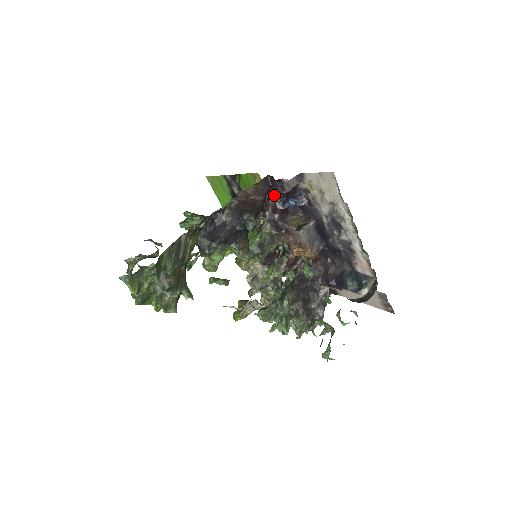
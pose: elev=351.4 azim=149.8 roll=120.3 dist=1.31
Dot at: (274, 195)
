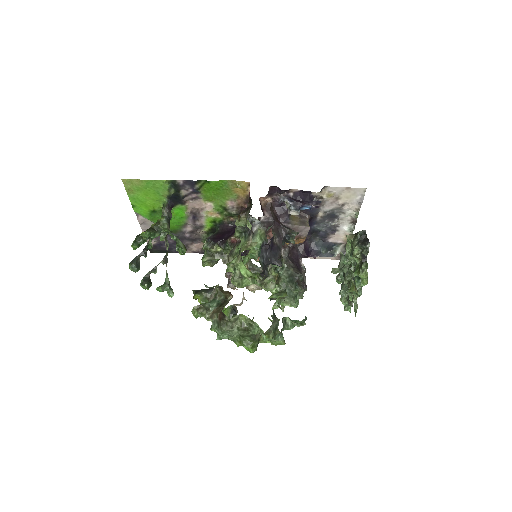
Dot at: (264, 199)
